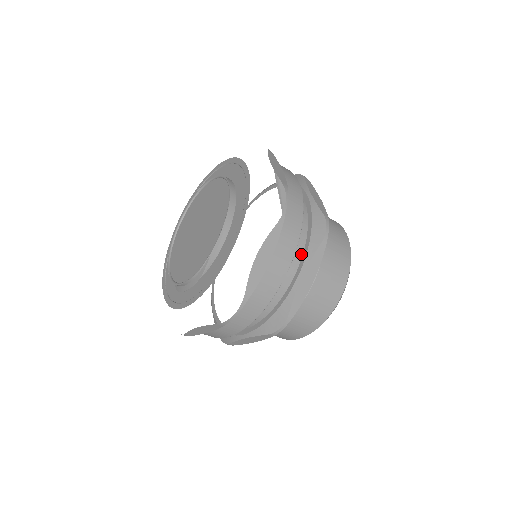
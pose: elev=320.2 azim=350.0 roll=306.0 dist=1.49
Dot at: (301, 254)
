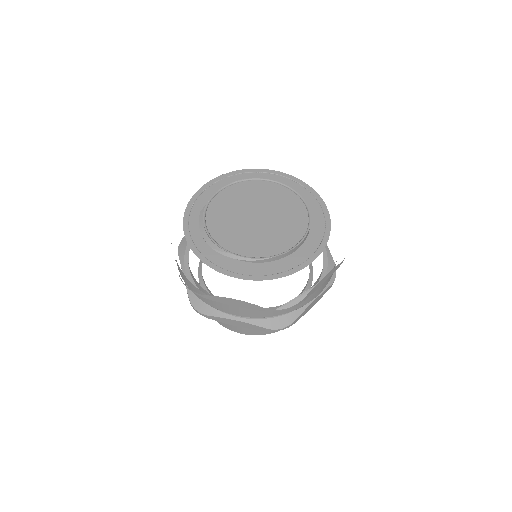
Dot at: occluded
